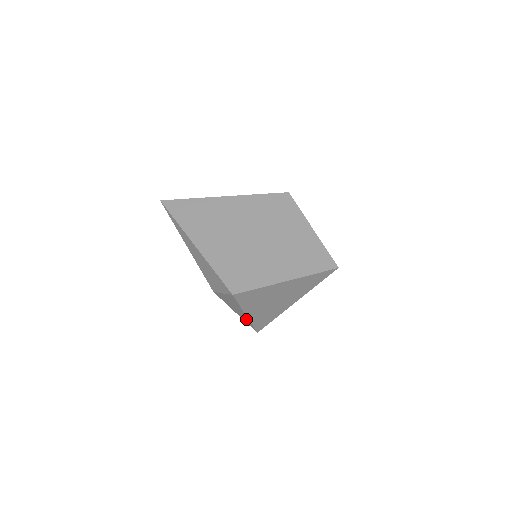
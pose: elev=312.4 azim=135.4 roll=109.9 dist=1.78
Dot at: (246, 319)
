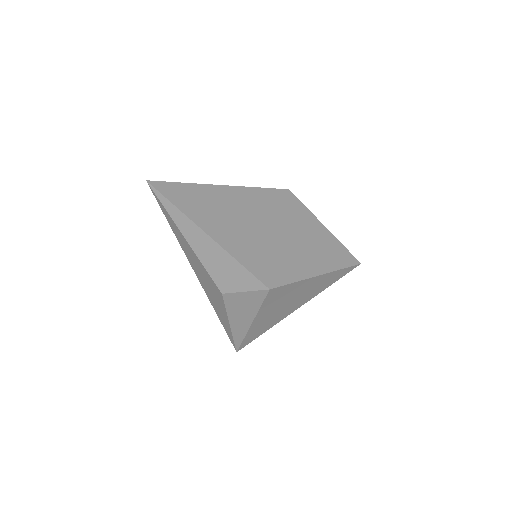
Dot at: (242, 331)
